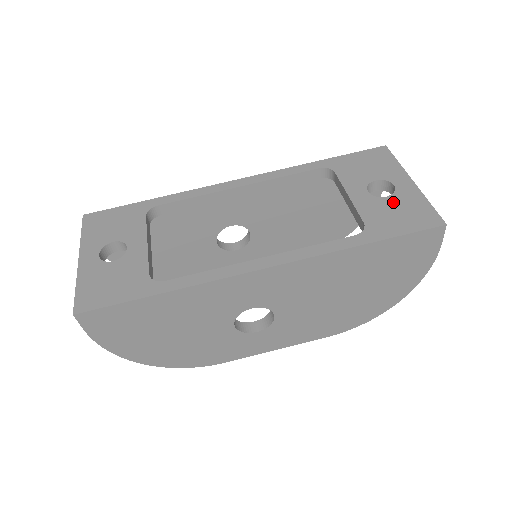
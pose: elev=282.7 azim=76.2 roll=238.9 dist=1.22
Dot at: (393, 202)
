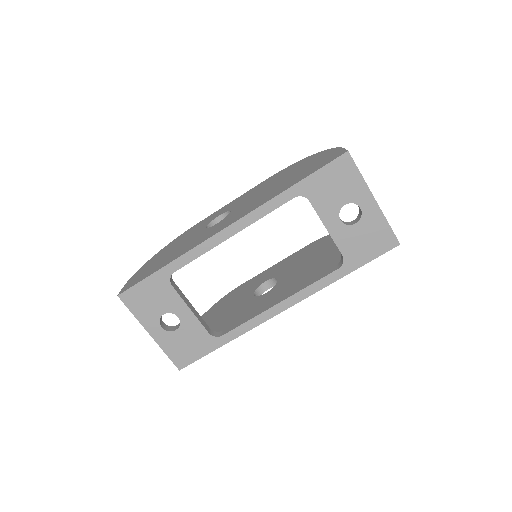
Dot at: (361, 229)
